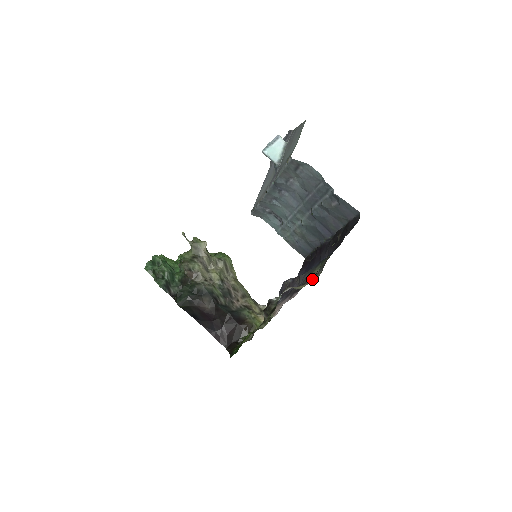
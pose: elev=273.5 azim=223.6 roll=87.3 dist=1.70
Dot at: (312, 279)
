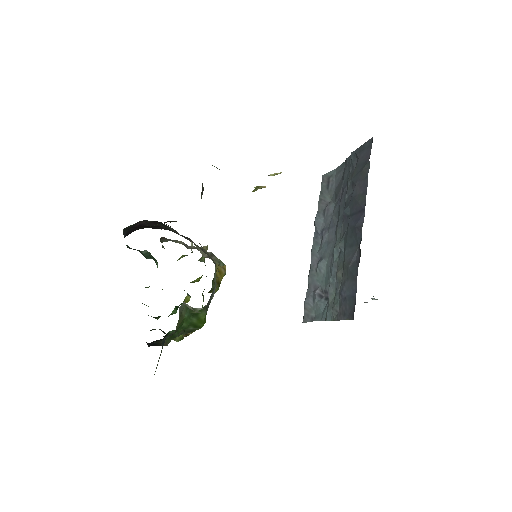
Dot at: occluded
